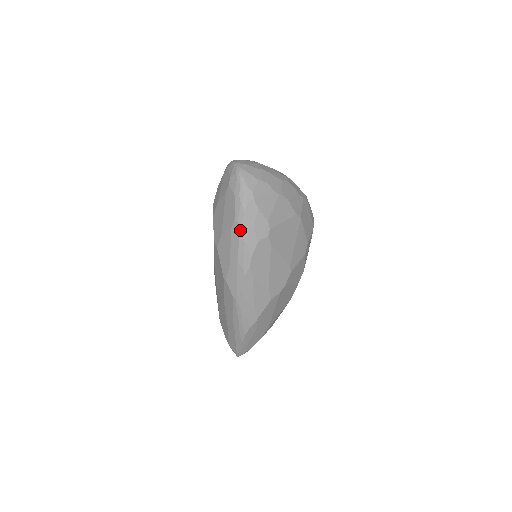
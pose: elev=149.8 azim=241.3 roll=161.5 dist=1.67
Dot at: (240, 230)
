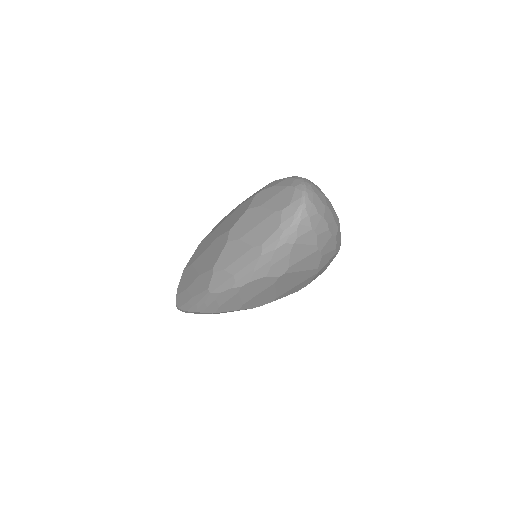
Dot at: (259, 257)
